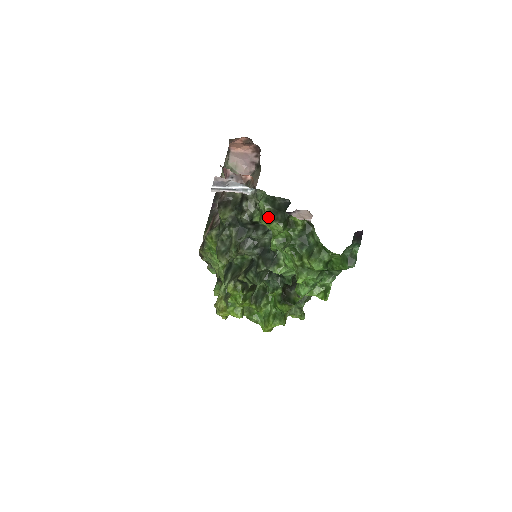
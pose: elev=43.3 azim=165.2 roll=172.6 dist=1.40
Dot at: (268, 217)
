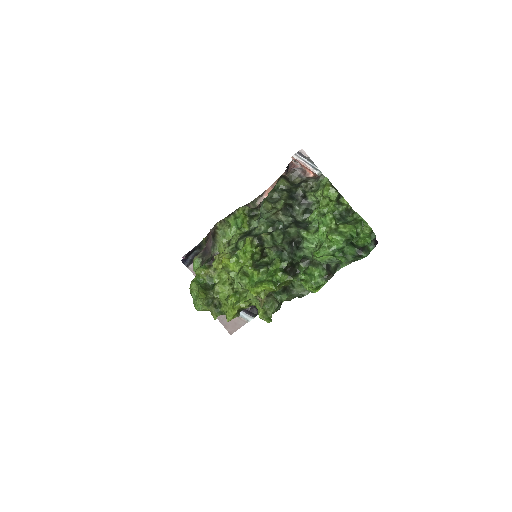
Dot at: (330, 185)
